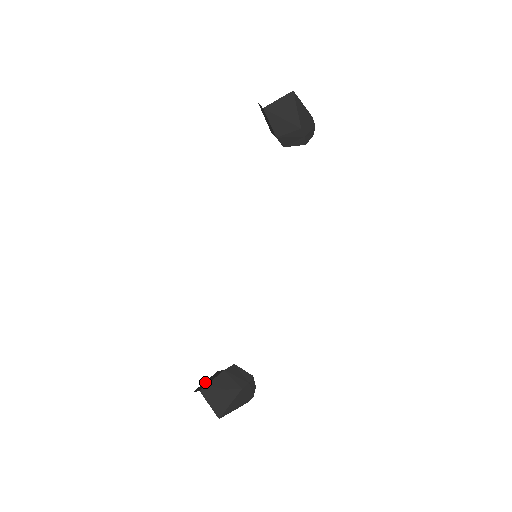
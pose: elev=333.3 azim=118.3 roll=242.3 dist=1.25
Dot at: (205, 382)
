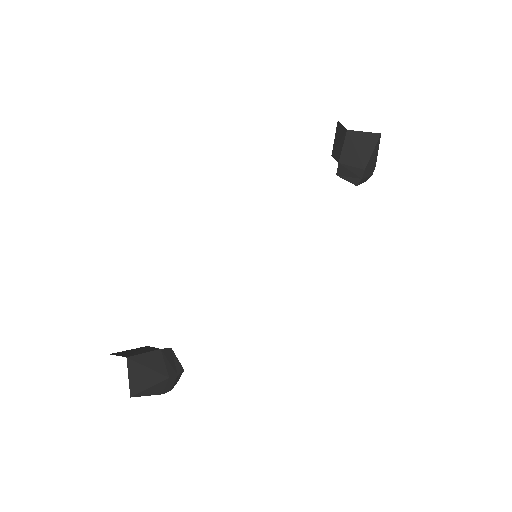
Dot at: (131, 350)
